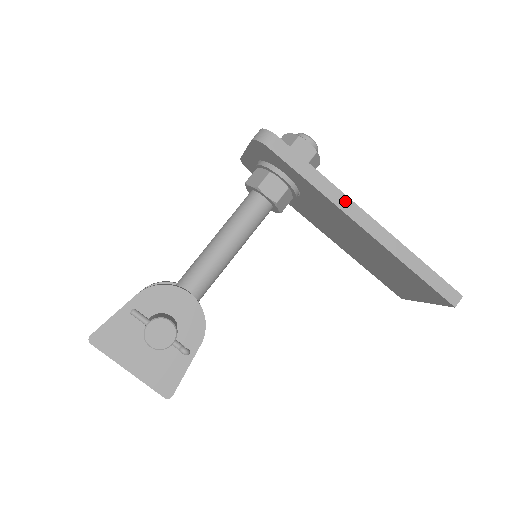
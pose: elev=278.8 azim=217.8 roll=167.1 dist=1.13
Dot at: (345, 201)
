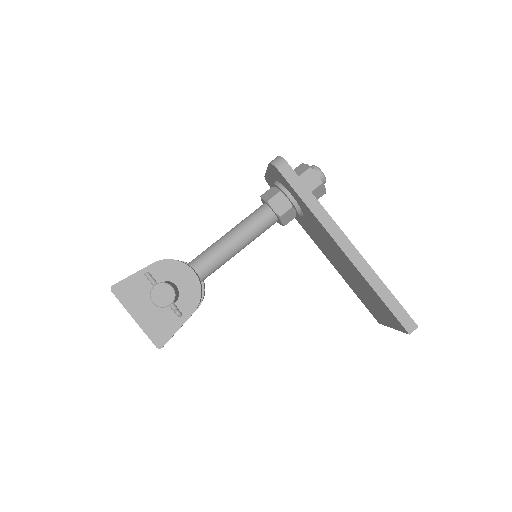
Dot at: (333, 226)
